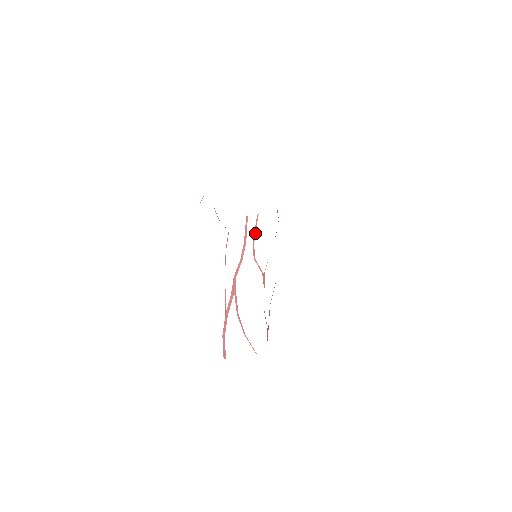
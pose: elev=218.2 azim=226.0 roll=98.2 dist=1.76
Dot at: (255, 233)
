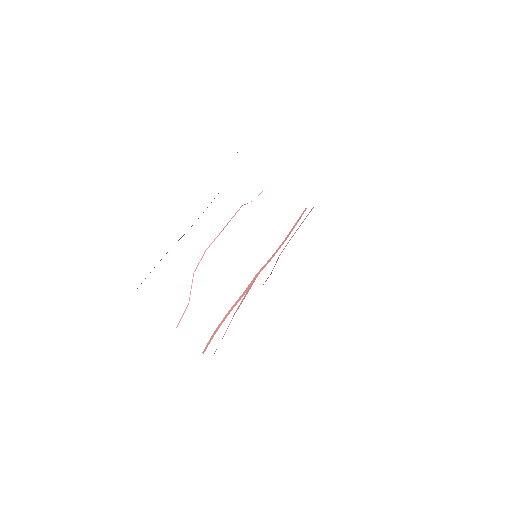
Dot at: (298, 228)
